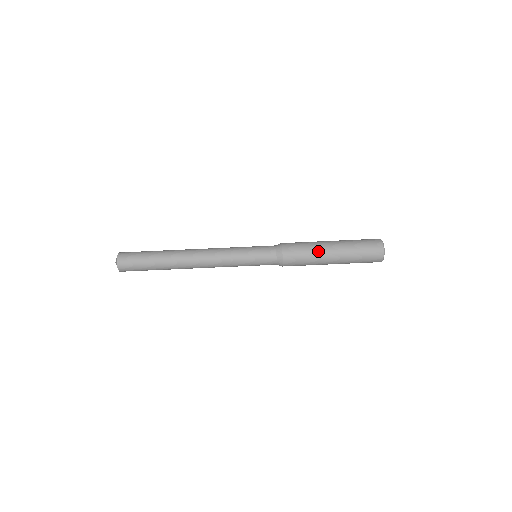
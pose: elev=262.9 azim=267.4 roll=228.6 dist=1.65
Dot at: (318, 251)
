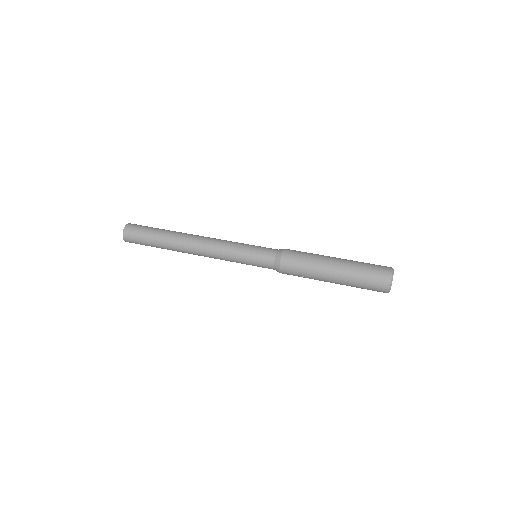
Dot at: (321, 255)
